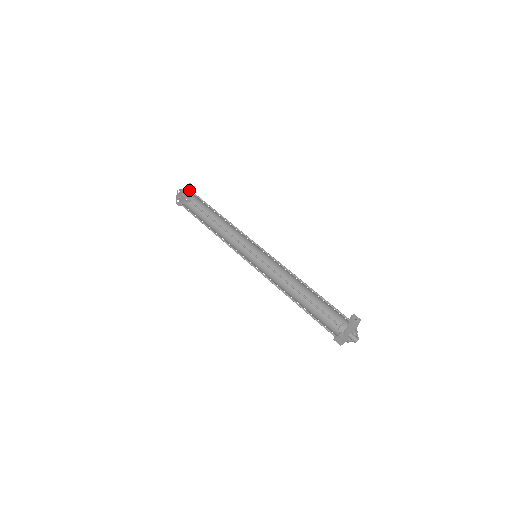
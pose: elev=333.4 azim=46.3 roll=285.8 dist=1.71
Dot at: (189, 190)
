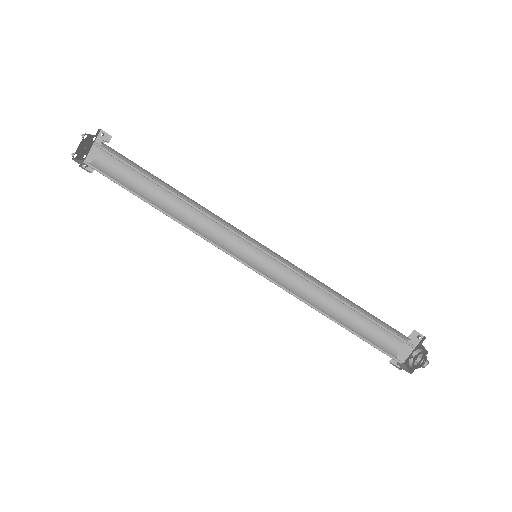
Dot at: (93, 142)
